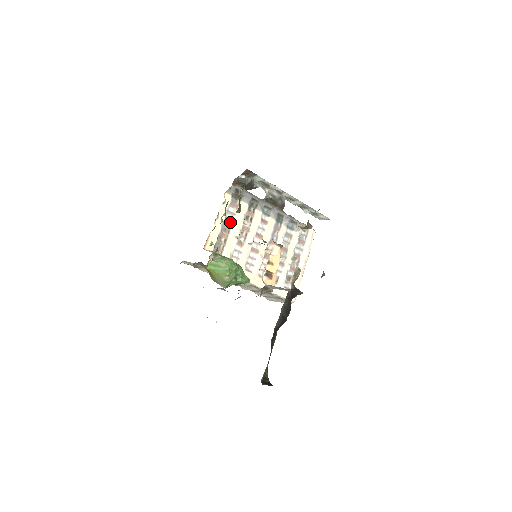
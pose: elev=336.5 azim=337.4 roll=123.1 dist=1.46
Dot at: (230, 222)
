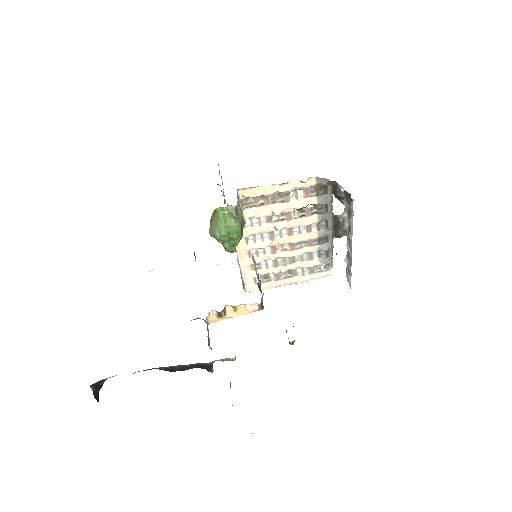
Dot at: (285, 198)
